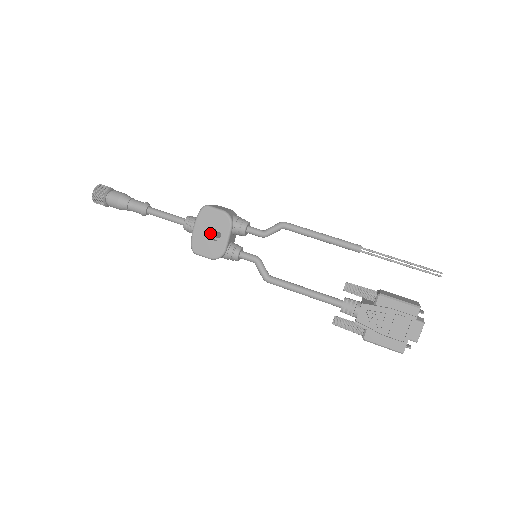
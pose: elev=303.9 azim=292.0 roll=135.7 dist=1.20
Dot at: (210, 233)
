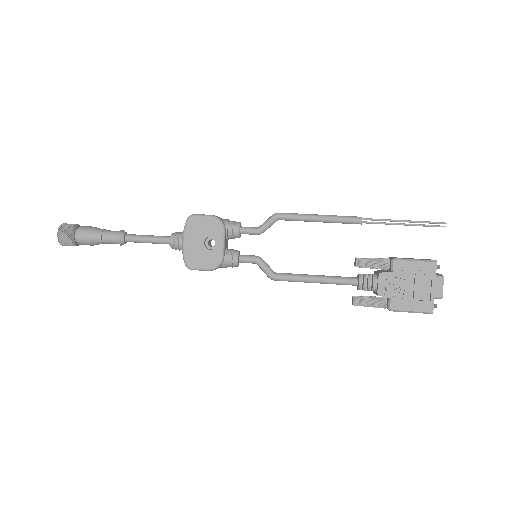
Dot at: (203, 243)
